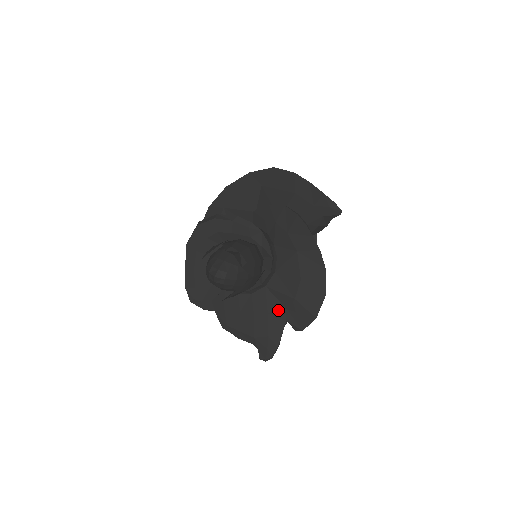
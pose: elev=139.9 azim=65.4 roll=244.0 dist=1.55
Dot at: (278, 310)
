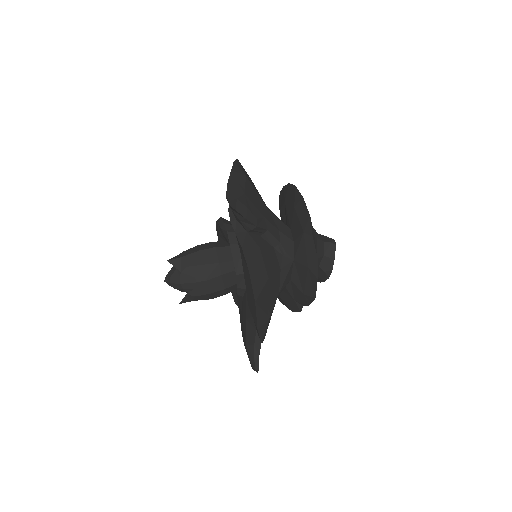
Dot at: (250, 317)
